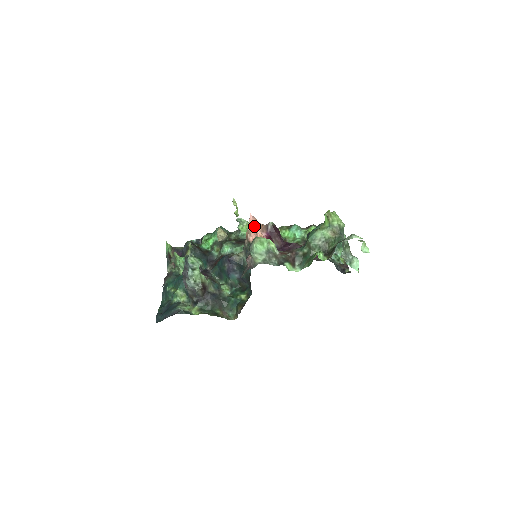
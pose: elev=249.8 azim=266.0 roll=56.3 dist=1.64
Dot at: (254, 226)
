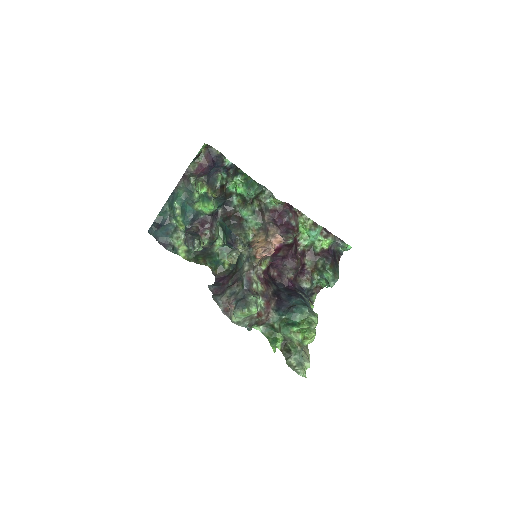
Dot at: occluded
